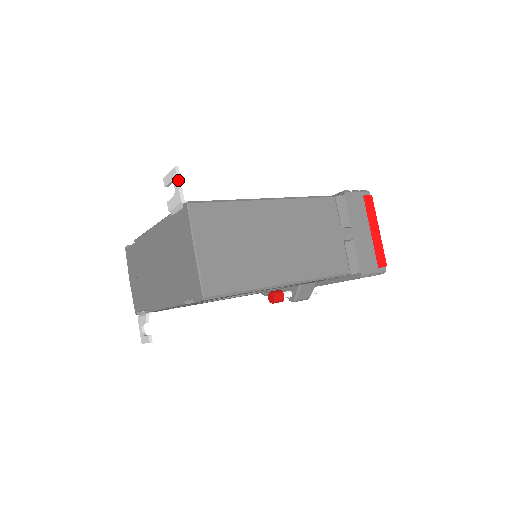
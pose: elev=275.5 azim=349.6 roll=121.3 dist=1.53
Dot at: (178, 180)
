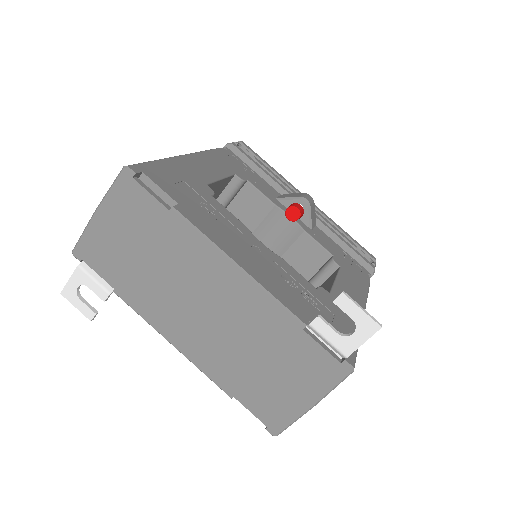
Dot at: occluded
